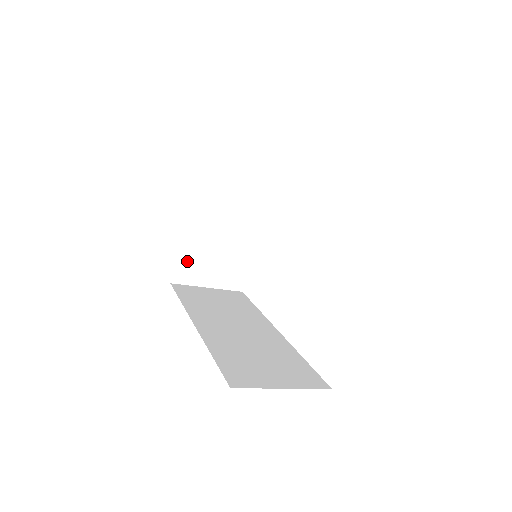
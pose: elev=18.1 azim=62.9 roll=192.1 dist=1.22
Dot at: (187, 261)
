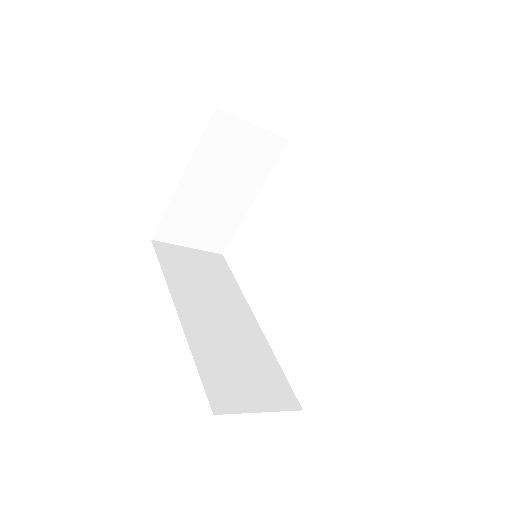
Dot at: (174, 220)
